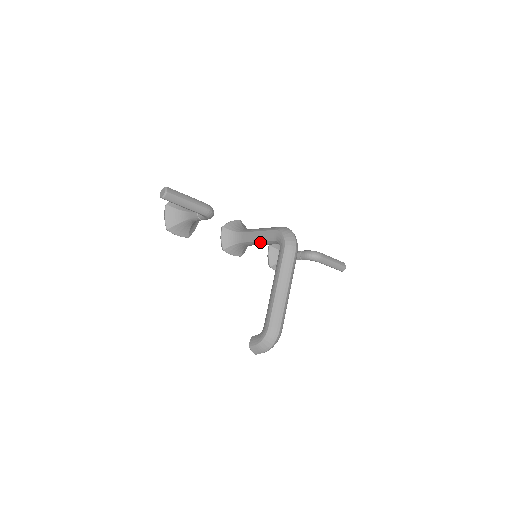
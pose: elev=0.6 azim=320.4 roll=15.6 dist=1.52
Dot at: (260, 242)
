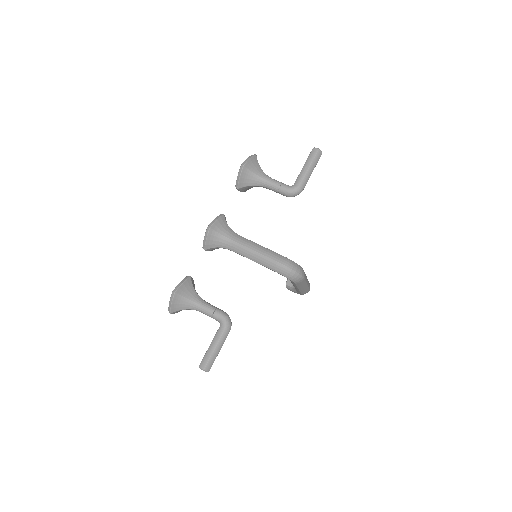
Dot at: occluded
